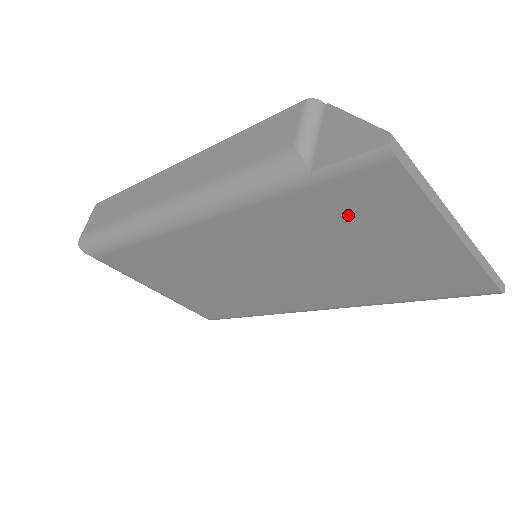
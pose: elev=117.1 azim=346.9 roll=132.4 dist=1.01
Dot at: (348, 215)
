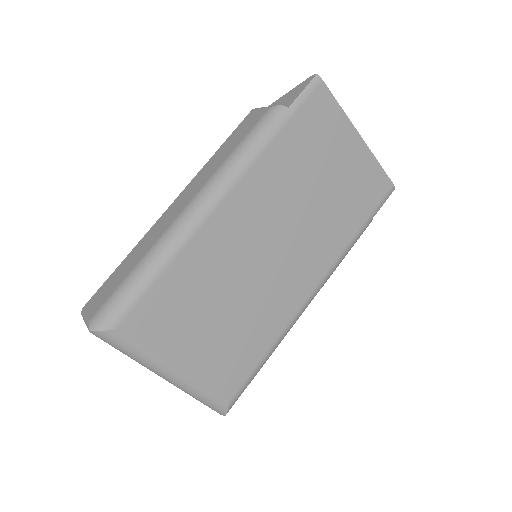
Dot at: (312, 139)
